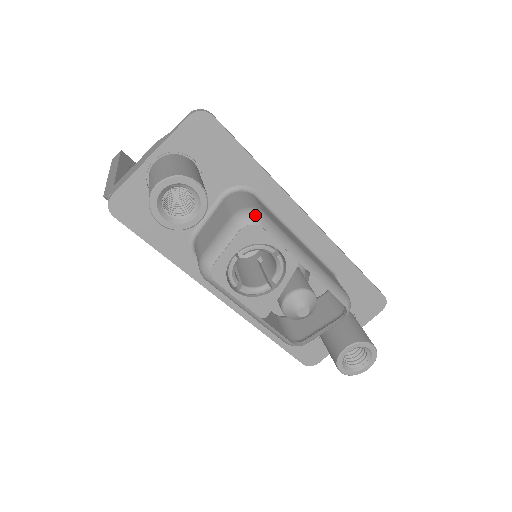
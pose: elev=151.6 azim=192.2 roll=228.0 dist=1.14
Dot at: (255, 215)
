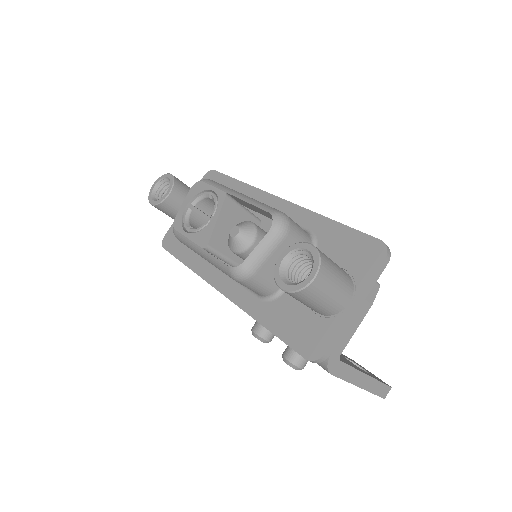
Dot at: occluded
